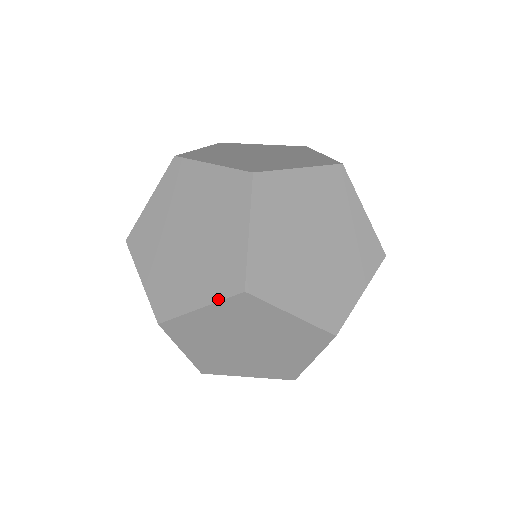
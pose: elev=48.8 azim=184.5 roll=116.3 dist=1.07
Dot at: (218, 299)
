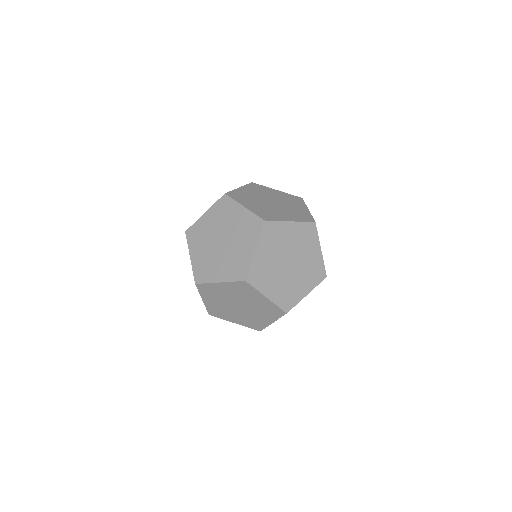
Dot at: (278, 318)
